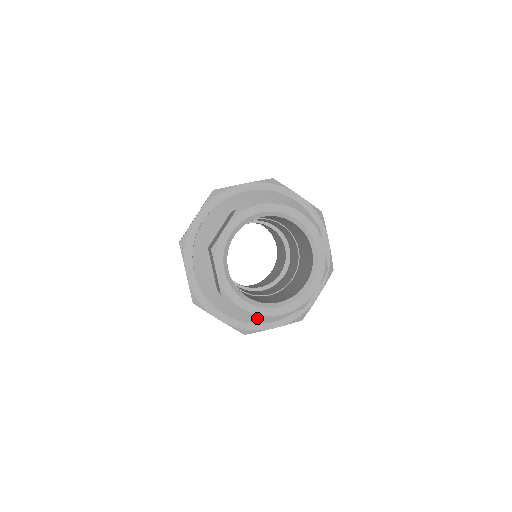
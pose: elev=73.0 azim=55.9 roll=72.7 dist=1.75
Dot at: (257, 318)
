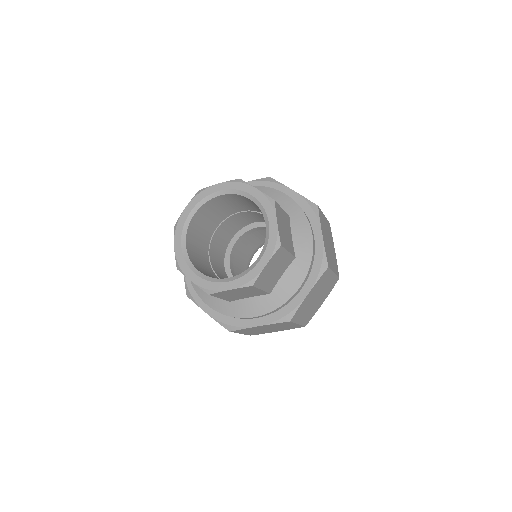
Dot at: (281, 297)
